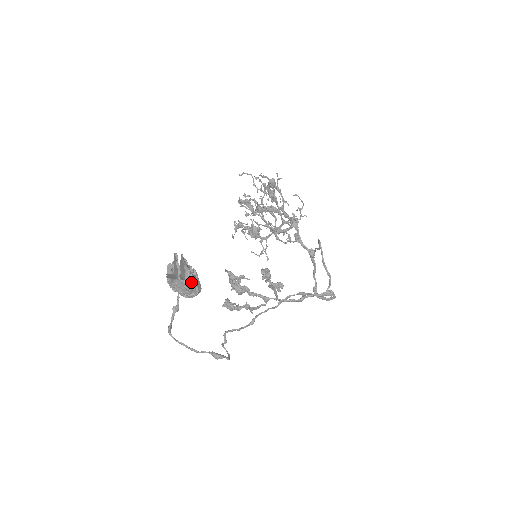
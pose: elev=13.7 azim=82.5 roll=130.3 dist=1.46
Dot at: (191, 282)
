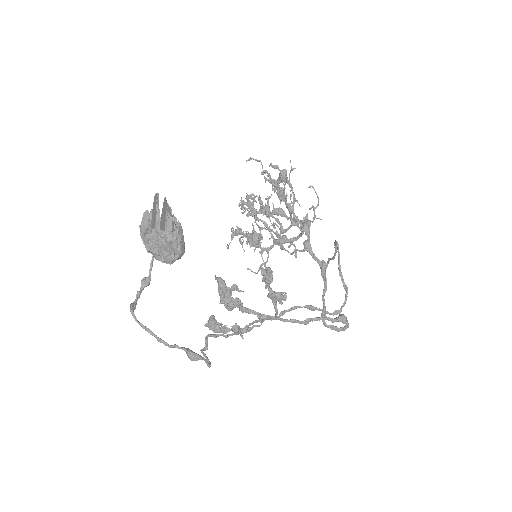
Dot at: (172, 235)
